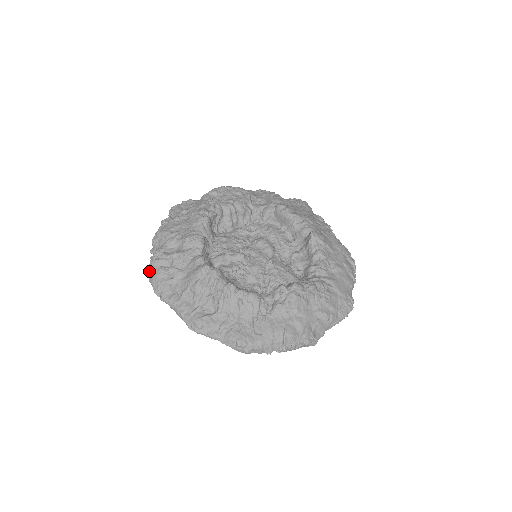
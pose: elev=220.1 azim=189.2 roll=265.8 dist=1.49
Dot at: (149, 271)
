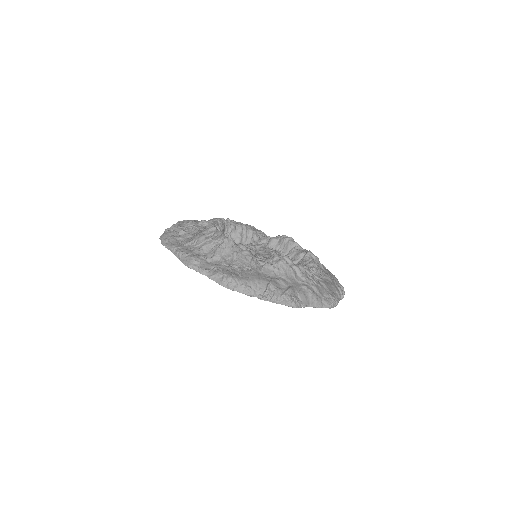
Dot at: (162, 234)
